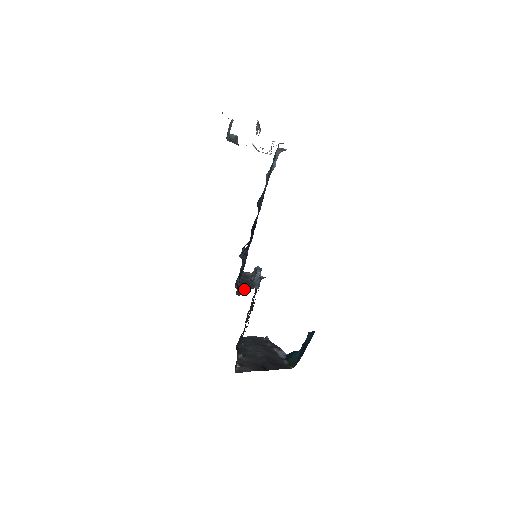
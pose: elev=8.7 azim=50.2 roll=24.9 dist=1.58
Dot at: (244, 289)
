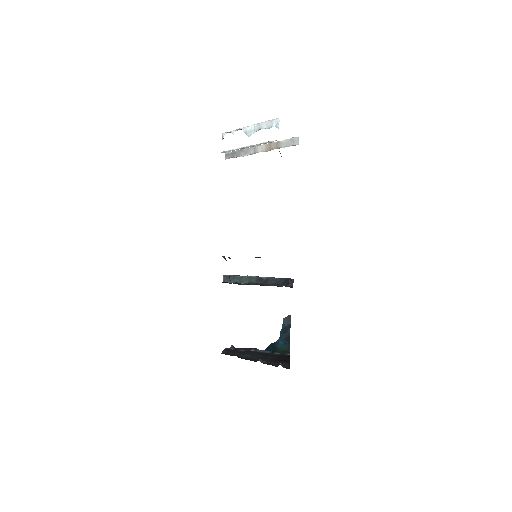
Dot at: (278, 285)
